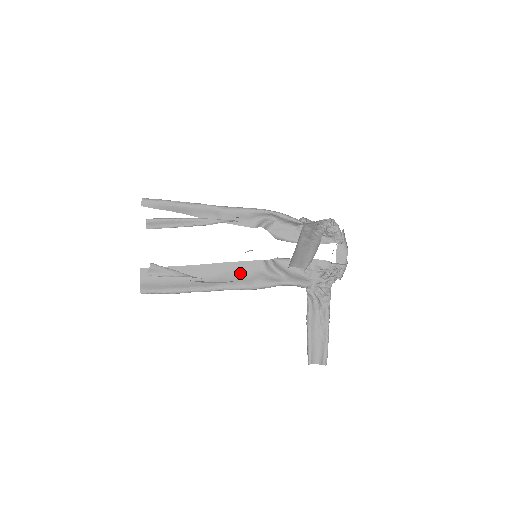
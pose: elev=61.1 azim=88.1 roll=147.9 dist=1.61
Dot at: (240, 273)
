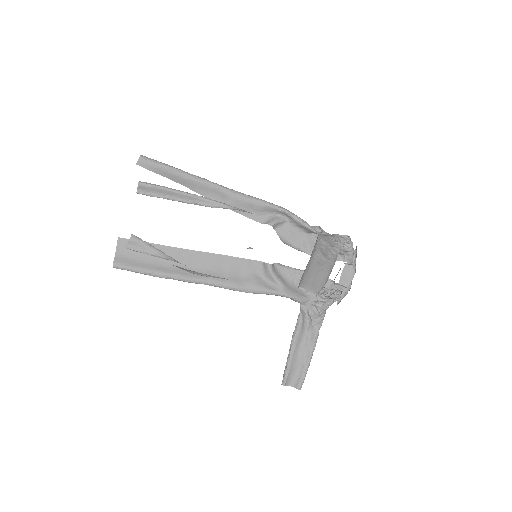
Dot at: (233, 270)
